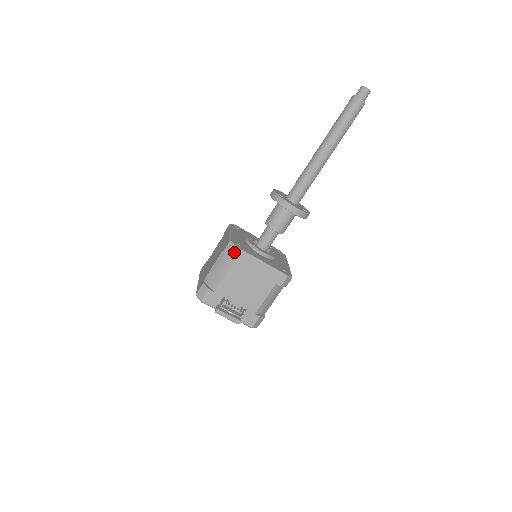
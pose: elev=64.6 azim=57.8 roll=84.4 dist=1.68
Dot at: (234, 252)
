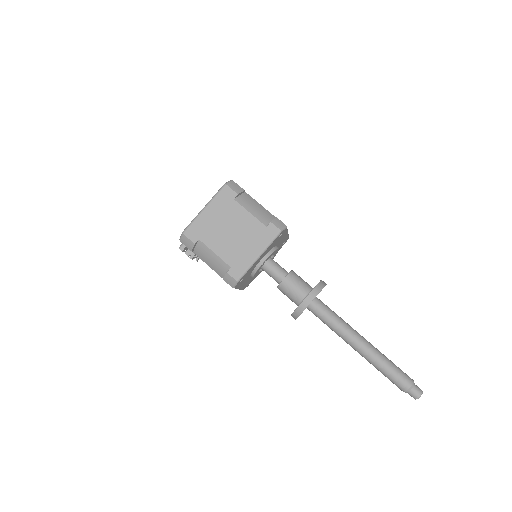
Dot at: (229, 284)
